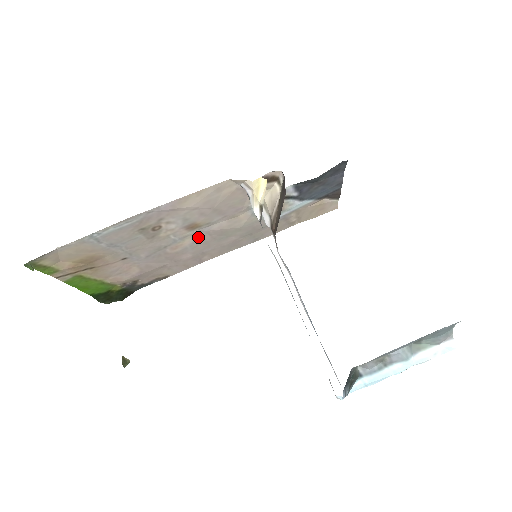
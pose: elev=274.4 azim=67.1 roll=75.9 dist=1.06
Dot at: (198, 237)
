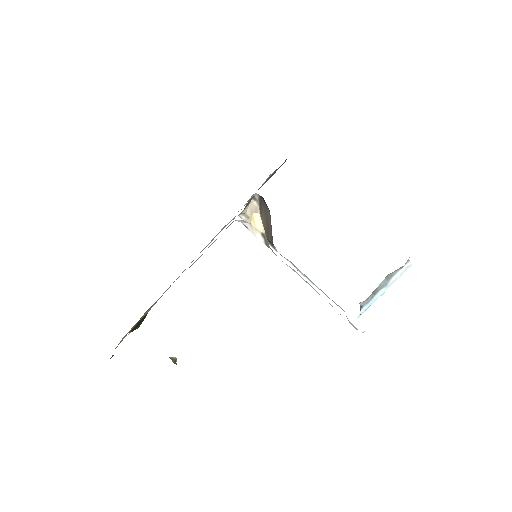
Dot at: occluded
